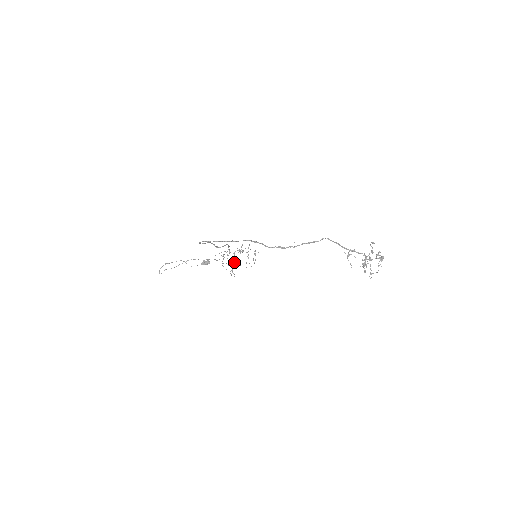
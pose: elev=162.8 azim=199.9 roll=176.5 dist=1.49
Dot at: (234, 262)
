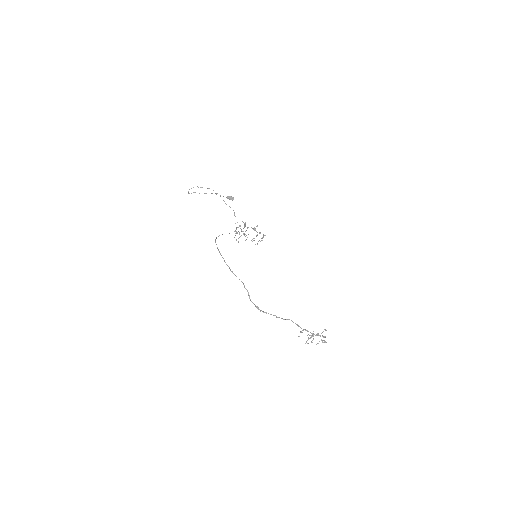
Dot at: (244, 233)
